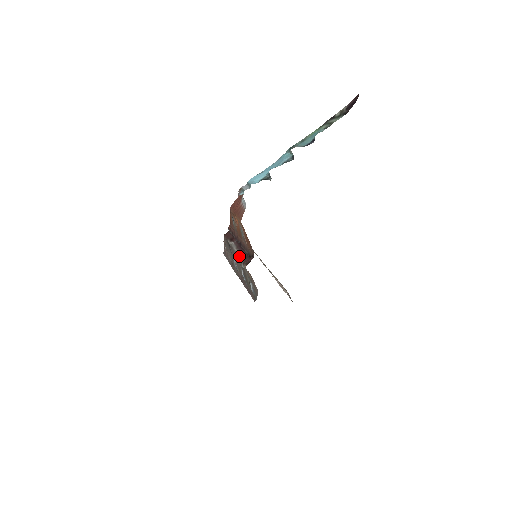
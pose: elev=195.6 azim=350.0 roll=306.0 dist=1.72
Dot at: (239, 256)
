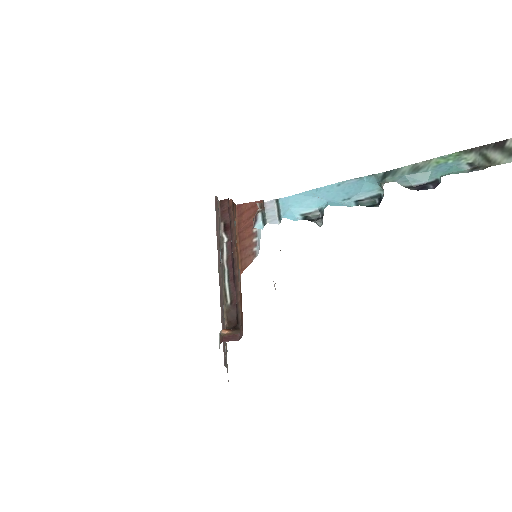
Dot at: (224, 287)
